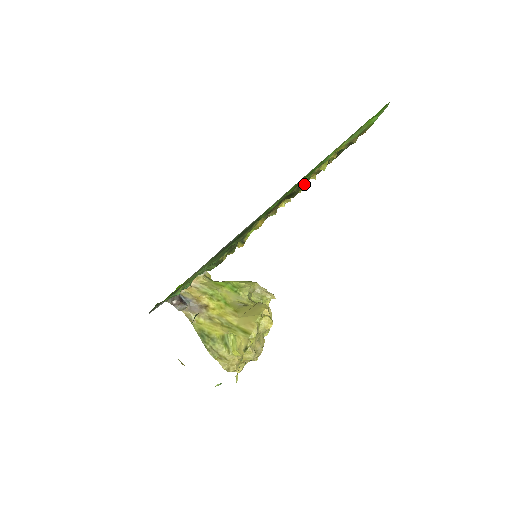
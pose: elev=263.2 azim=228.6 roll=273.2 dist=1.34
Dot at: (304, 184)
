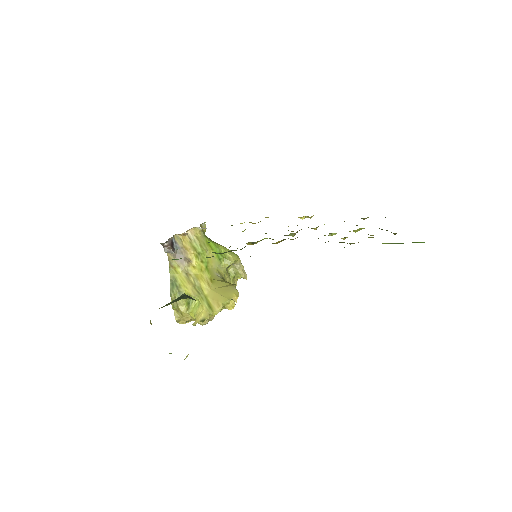
Dot at: occluded
